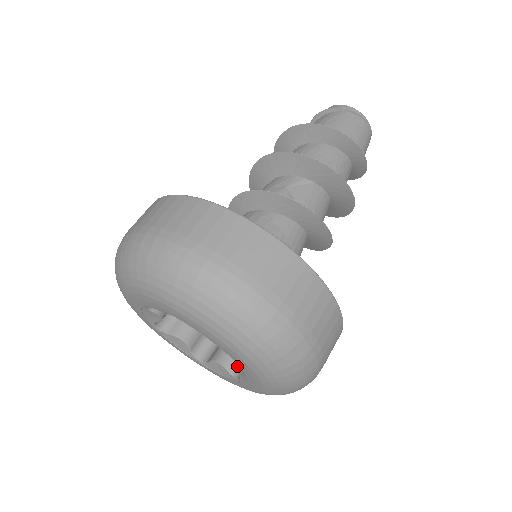
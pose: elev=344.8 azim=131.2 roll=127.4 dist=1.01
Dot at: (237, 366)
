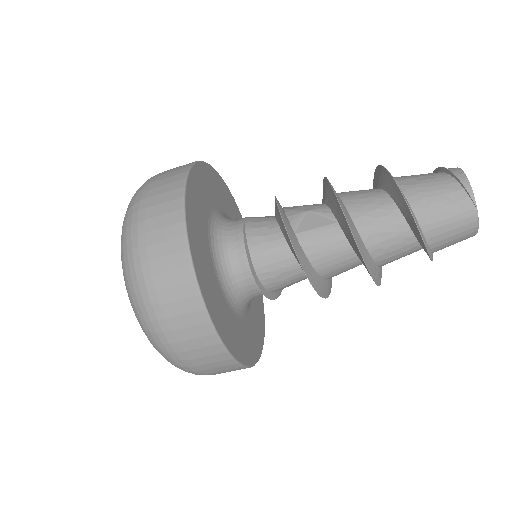
Dot at: occluded
